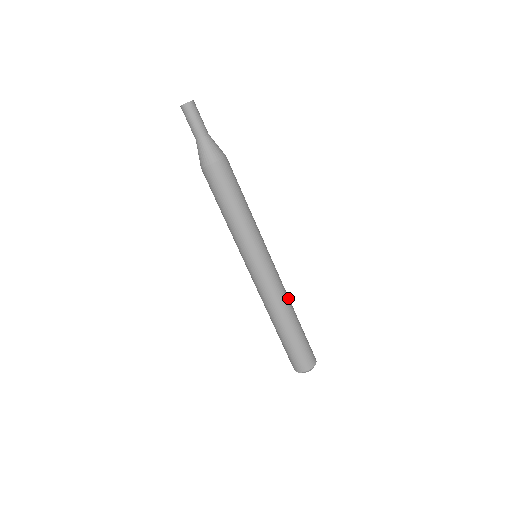
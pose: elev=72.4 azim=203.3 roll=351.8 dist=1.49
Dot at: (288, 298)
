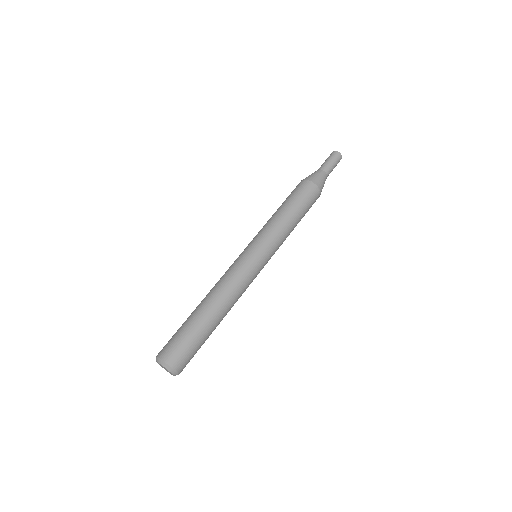
Dot at: (227, 295)
